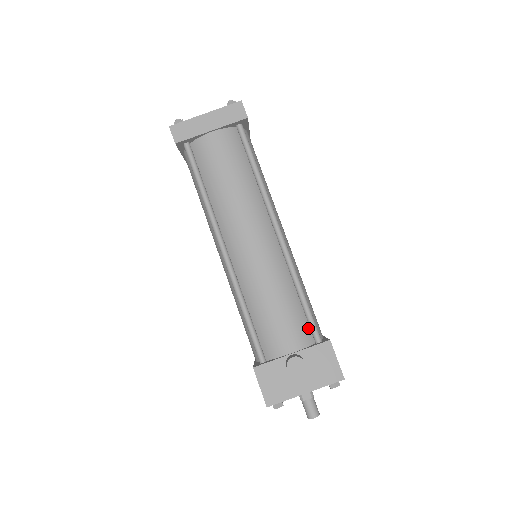
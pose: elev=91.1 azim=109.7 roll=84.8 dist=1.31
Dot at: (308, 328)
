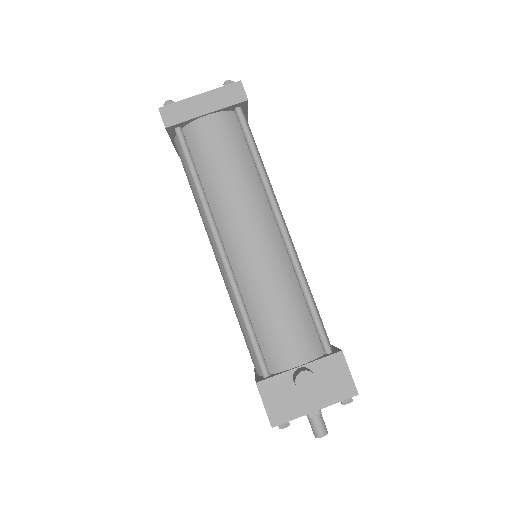
Dot at: (317, 337)
